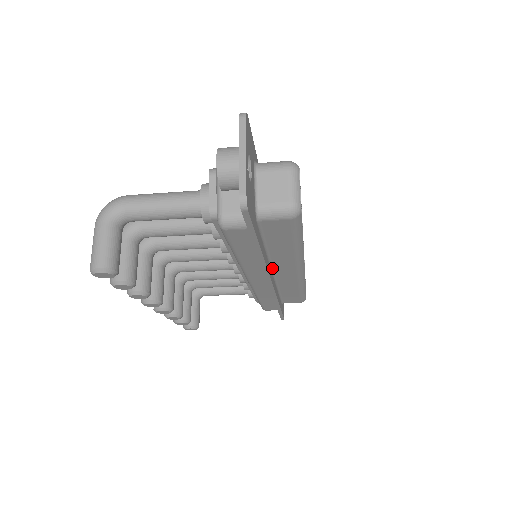
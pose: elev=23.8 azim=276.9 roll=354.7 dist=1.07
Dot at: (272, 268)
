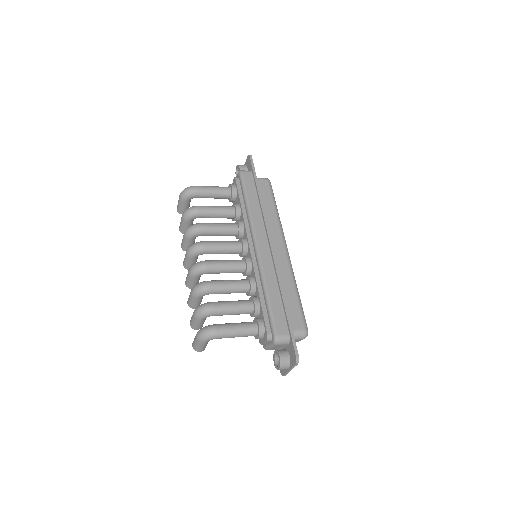
Dot at: occluded
